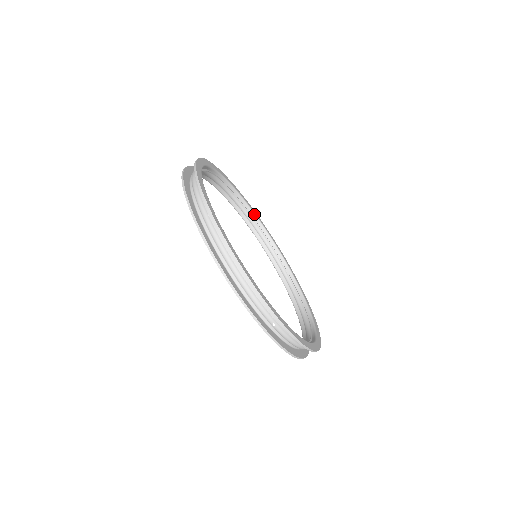
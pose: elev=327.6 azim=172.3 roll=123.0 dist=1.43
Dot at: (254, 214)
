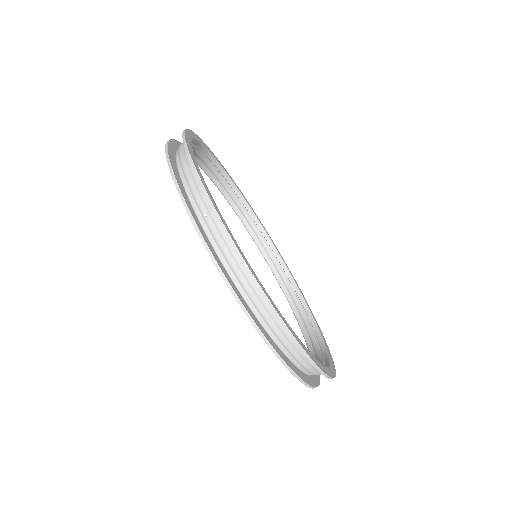
Dot at: (295, 283)
